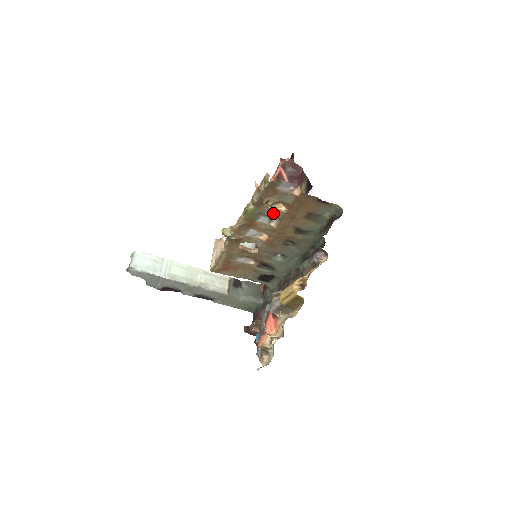
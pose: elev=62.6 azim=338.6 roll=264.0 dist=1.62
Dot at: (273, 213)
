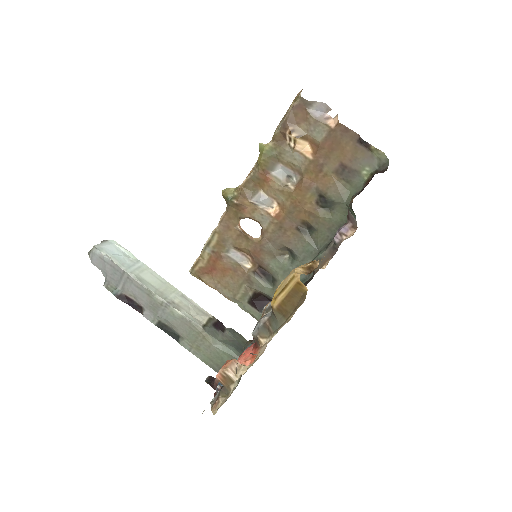
Dot at: (295, 159)
